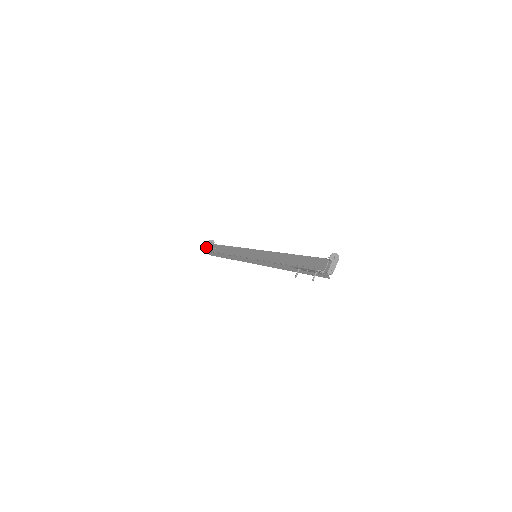
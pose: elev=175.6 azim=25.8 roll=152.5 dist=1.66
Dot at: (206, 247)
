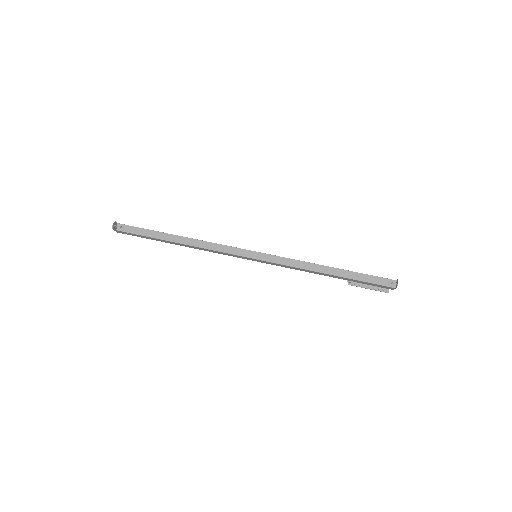
Dot at: occluded
